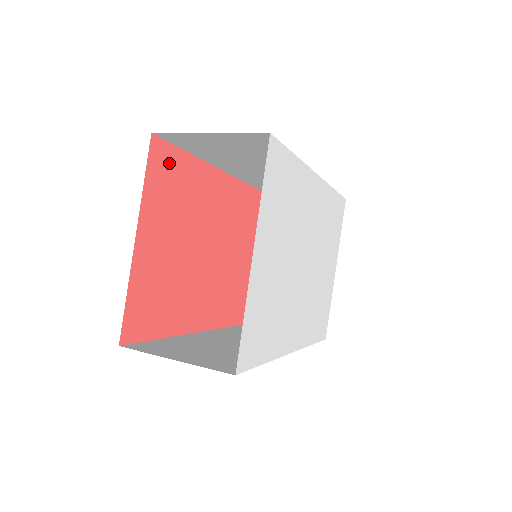
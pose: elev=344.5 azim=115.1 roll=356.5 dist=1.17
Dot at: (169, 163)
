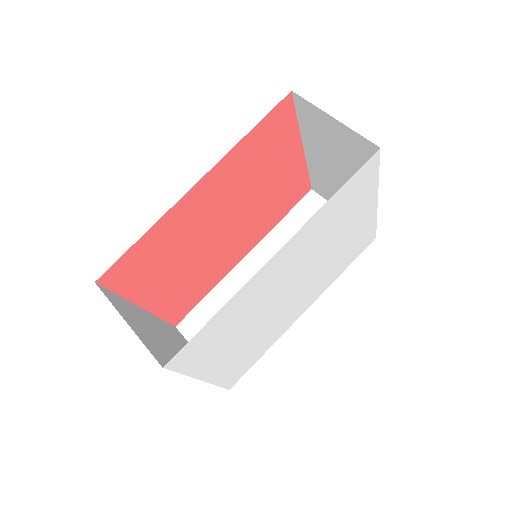
Dot at: (128, 265)
